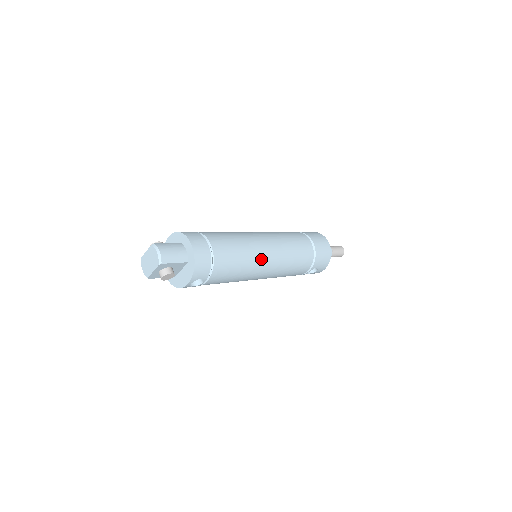
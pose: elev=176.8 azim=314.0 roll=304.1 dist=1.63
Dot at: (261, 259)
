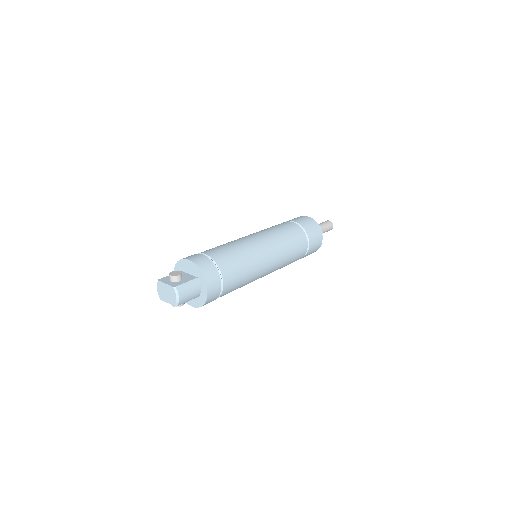
Dot at: (259, 277)
